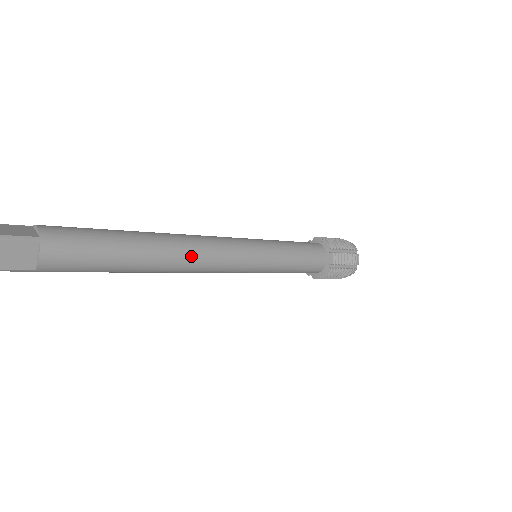
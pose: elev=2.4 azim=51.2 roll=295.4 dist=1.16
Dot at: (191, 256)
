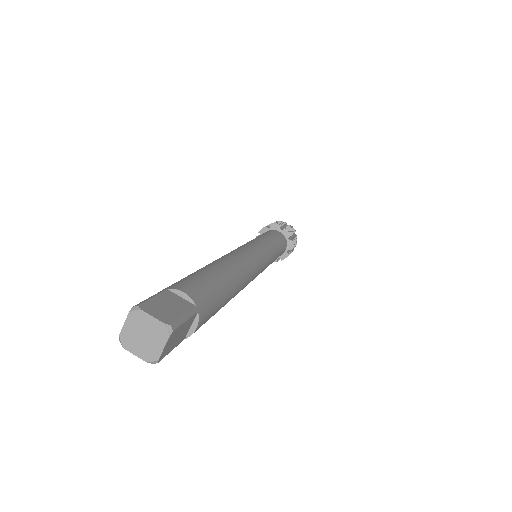
Dot at: (250, 278)
